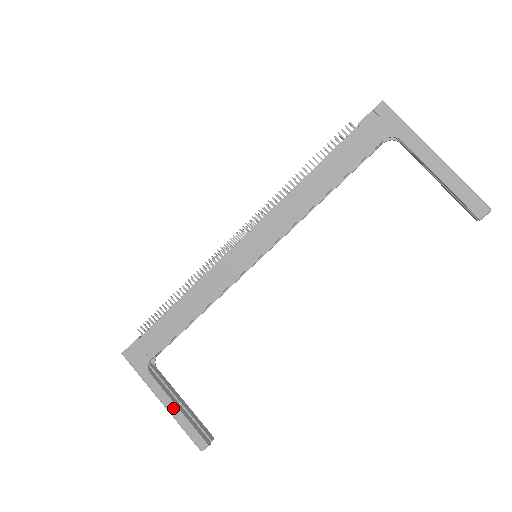
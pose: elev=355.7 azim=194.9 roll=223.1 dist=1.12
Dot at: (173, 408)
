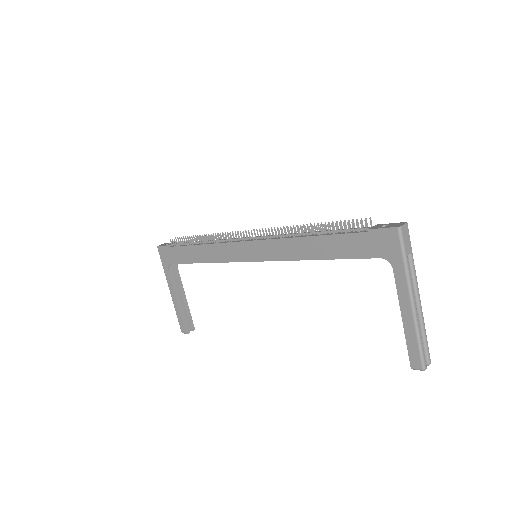
Dot at: (175, 300)
